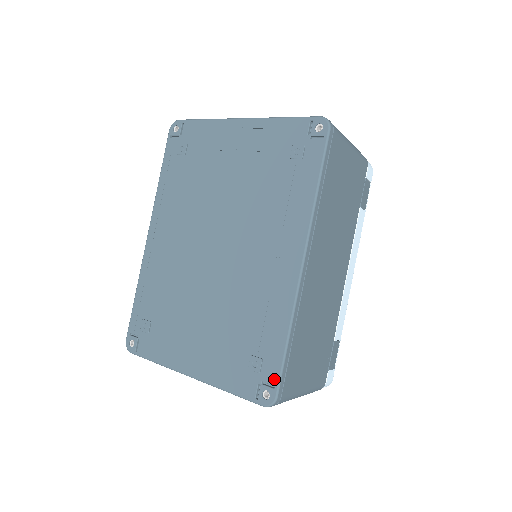
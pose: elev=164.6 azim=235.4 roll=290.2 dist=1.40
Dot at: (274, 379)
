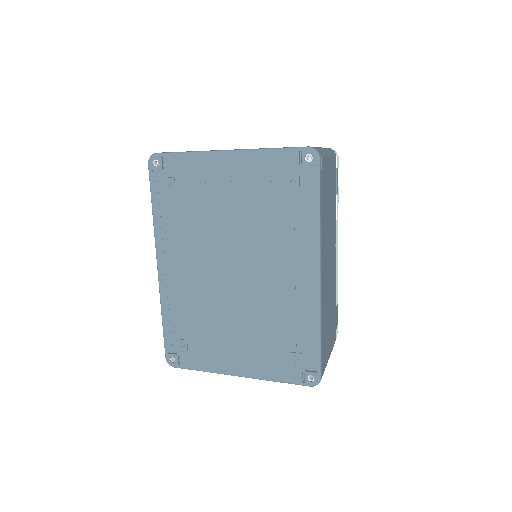
Dot at: (315, 366)
